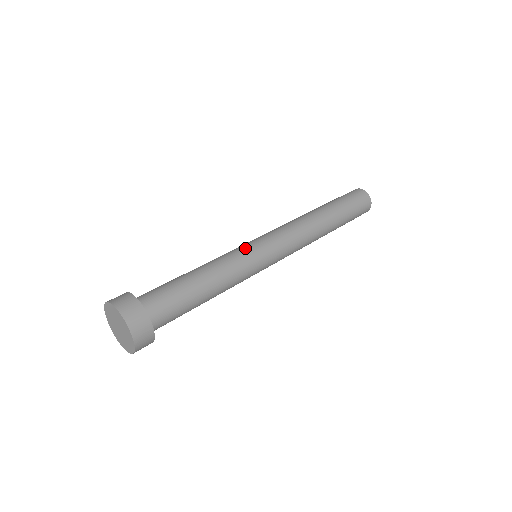
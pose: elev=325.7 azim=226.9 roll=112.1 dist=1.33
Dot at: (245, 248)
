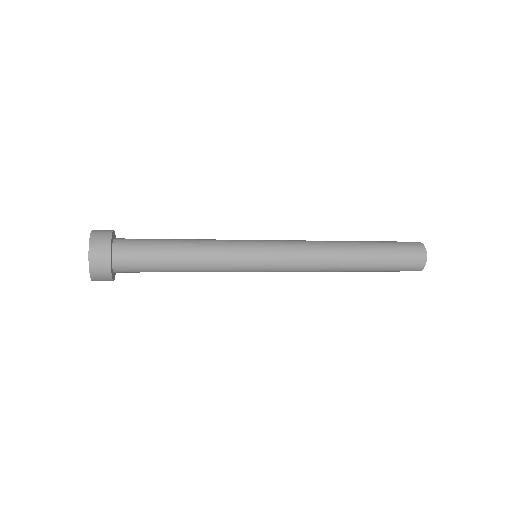
Dot at: occluded
